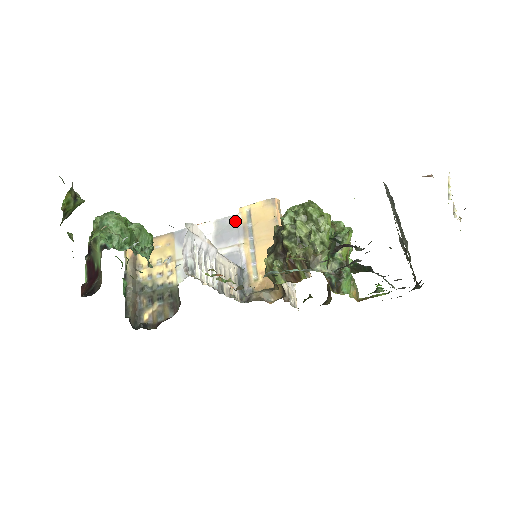
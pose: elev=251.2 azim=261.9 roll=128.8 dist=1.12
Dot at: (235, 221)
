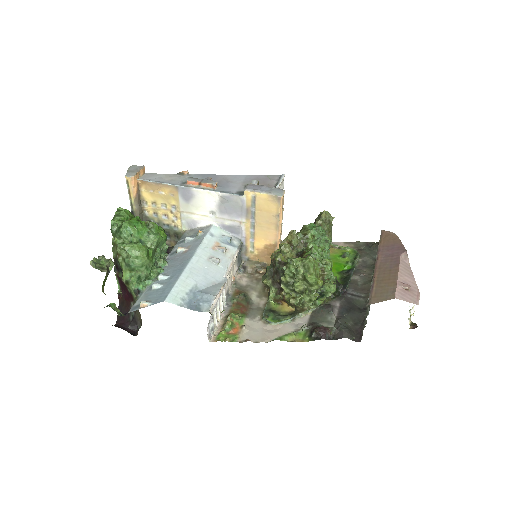
Dot at: (240, 201)
